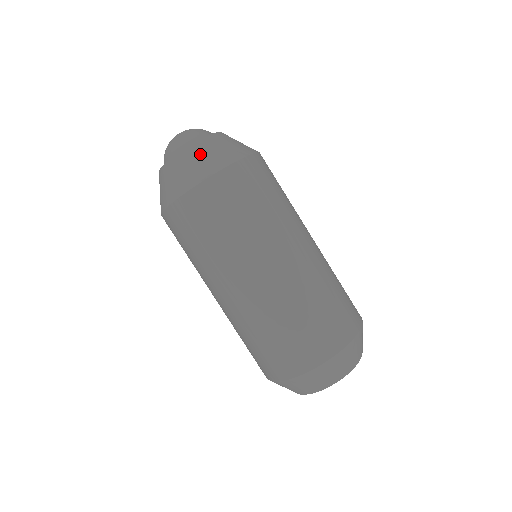
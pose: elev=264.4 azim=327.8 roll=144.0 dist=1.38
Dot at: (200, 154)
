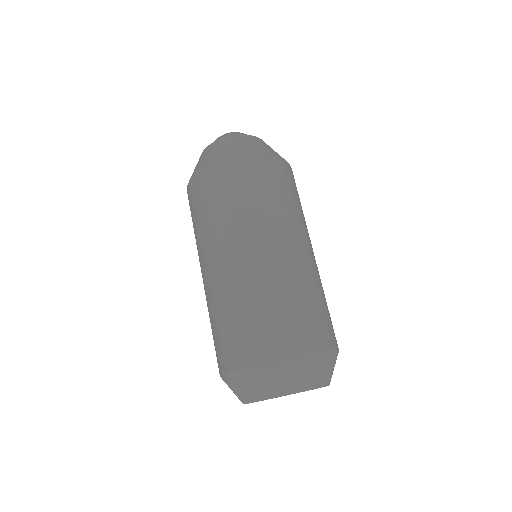
Dot at: (203, 156)
